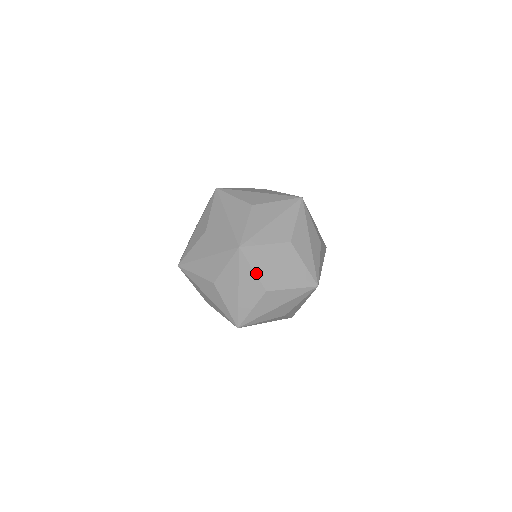
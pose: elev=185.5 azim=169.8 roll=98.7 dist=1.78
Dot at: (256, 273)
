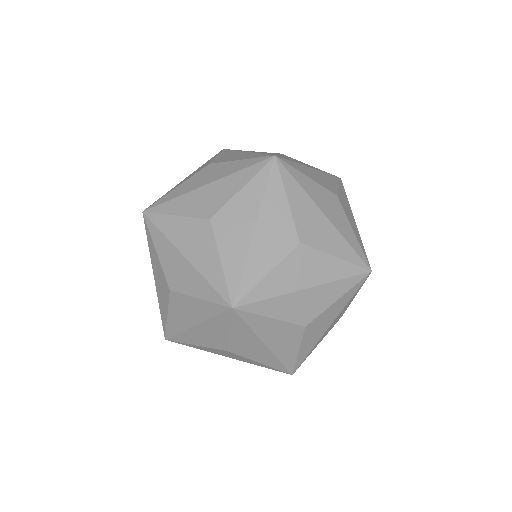
Dot at: (230, 335)
